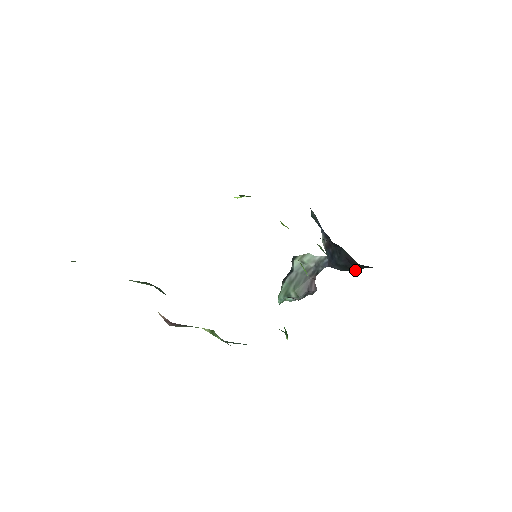
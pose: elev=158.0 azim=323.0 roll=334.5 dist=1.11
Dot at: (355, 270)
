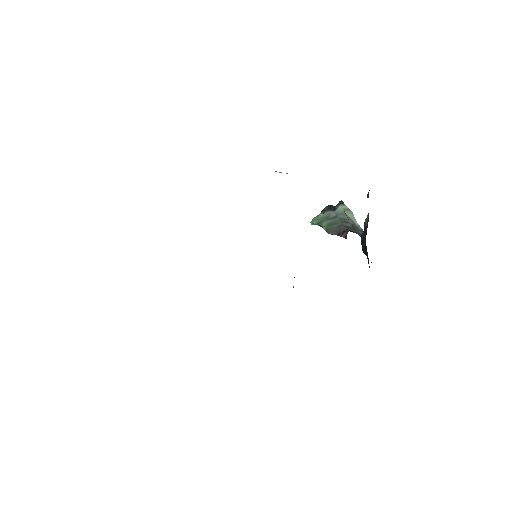
Dot at: occluded
